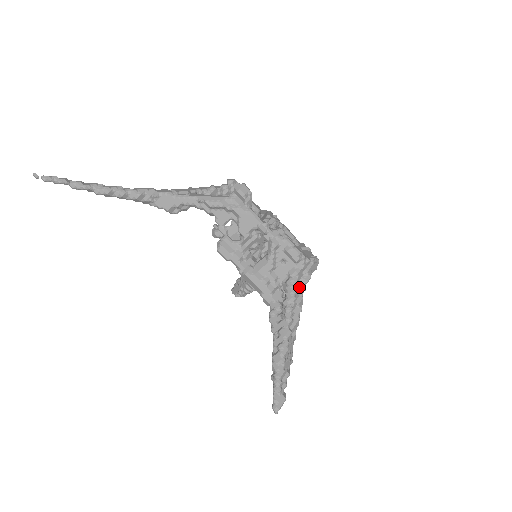
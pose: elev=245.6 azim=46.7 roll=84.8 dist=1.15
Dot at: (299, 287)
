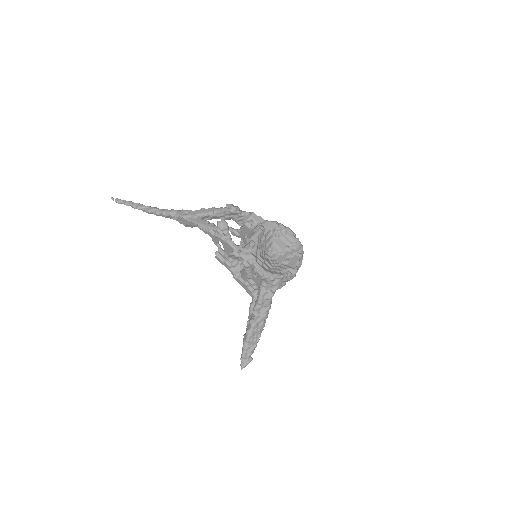
Dot at: (267, 295)
